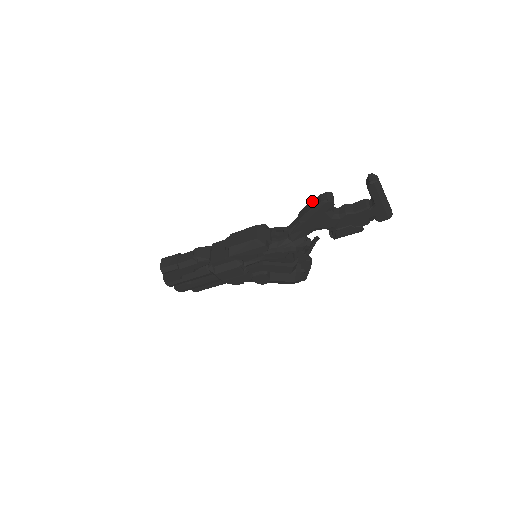
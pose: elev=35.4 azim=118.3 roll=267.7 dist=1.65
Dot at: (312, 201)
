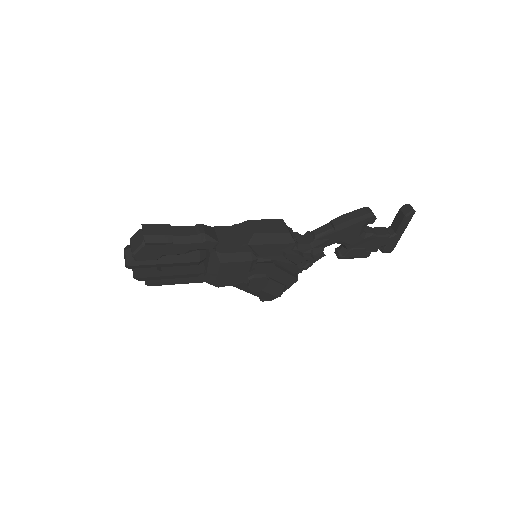
Dot at: (353, 211)
